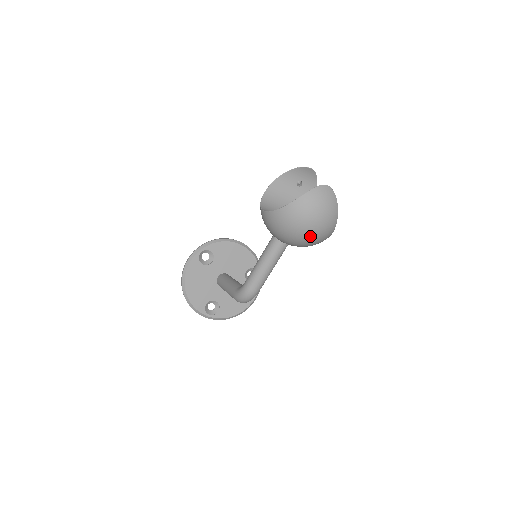
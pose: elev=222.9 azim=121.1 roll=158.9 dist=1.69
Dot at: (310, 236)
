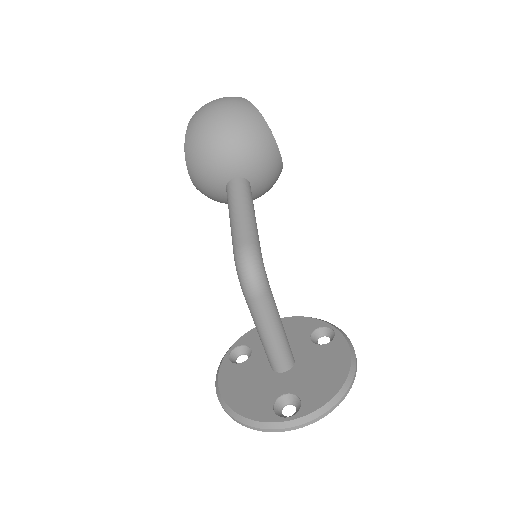
Dot at: (227, 122)
